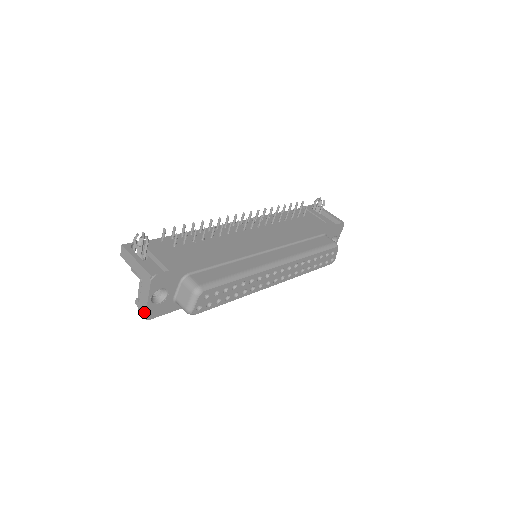
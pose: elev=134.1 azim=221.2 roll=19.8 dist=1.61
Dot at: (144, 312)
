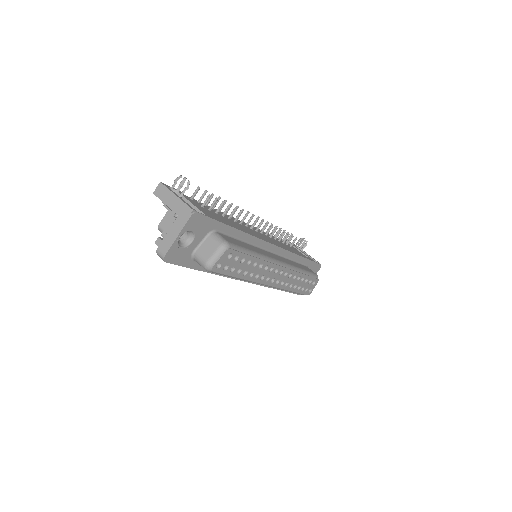
Dot at: (166, 250)
